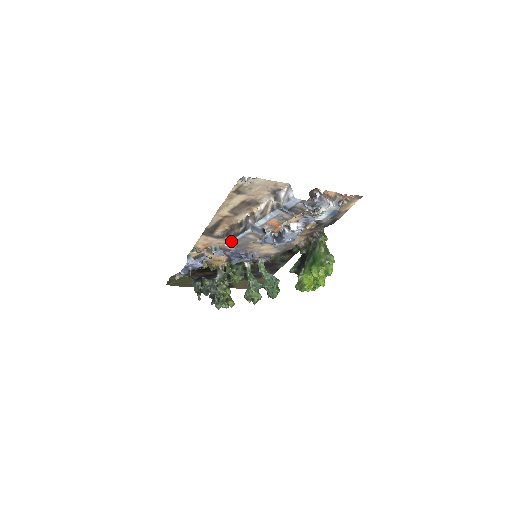
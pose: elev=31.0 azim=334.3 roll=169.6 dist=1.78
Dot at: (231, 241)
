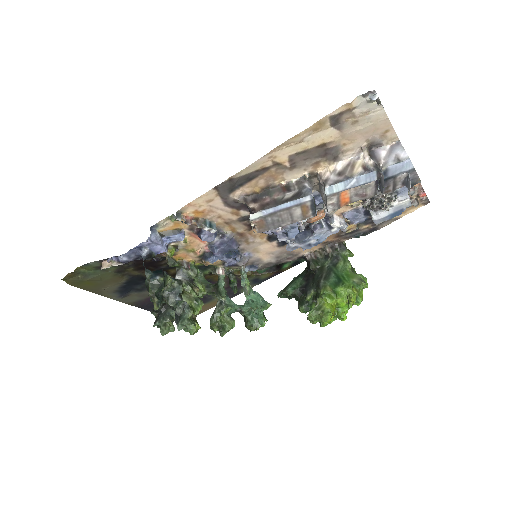
Dot at: (266, 210)
